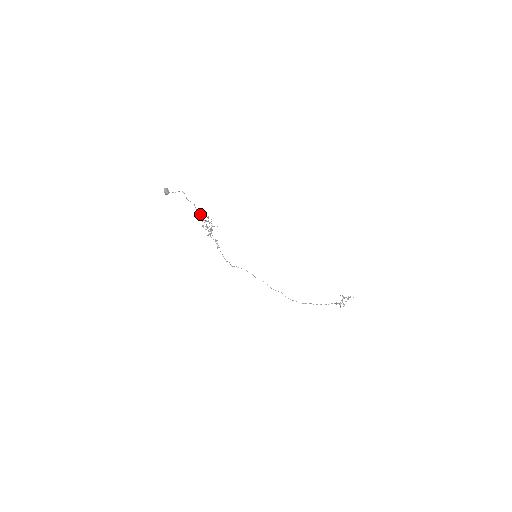
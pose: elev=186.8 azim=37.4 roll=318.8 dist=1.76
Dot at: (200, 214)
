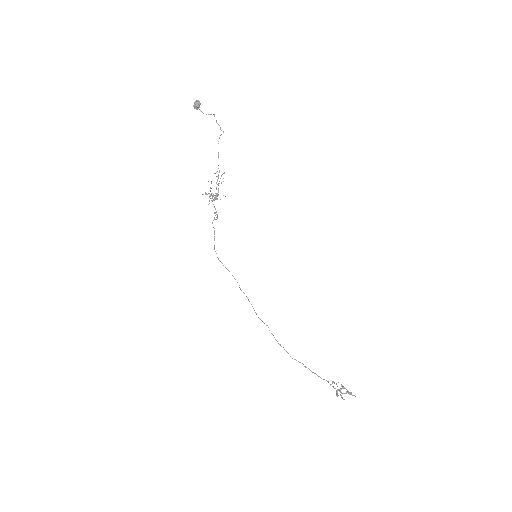
Dot at: (218, 157)
